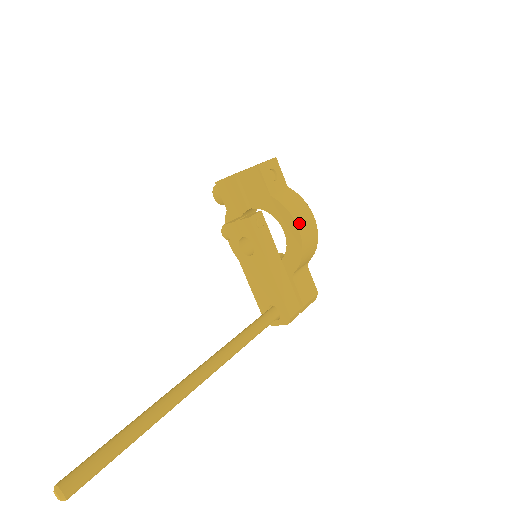
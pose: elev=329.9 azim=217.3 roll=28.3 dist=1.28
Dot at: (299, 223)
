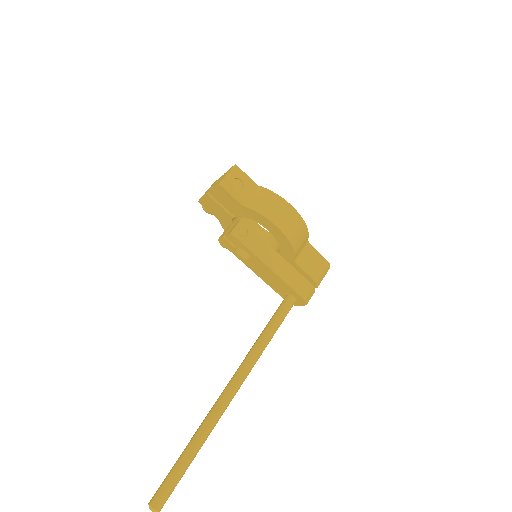
Dot at: (276, 221)
